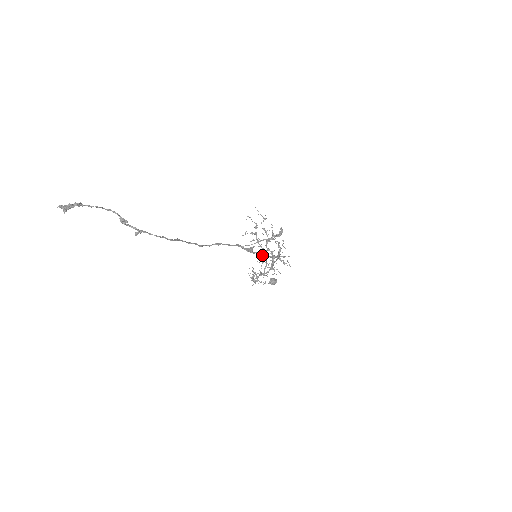
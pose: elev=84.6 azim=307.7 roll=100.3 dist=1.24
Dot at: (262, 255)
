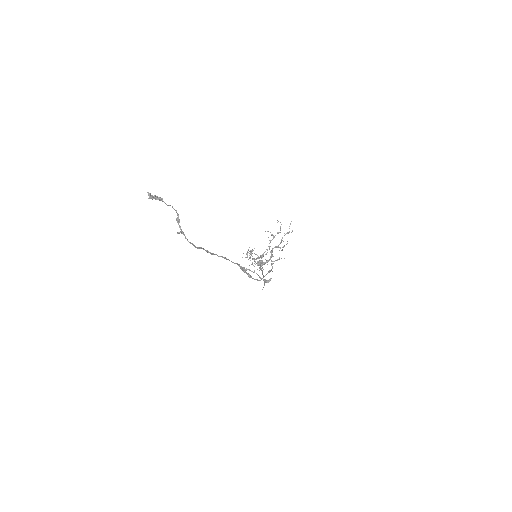
Dot at: (249, 276)
